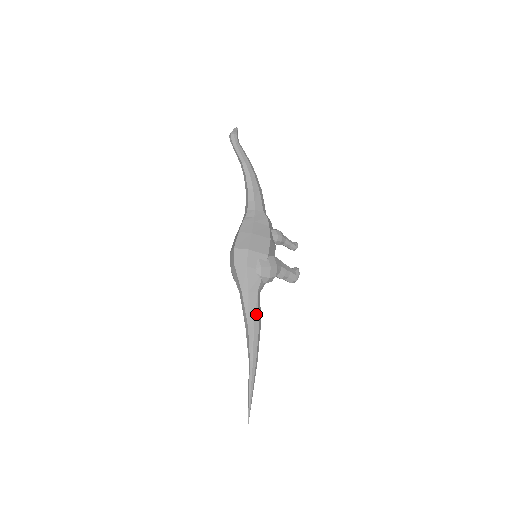
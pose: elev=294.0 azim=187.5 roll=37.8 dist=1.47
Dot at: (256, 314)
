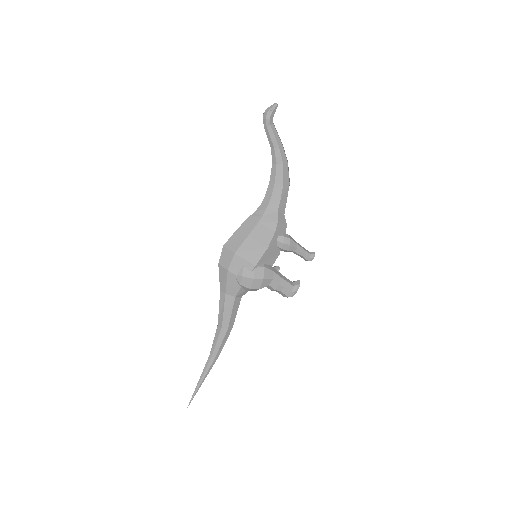
Dot at: (228, 317)
